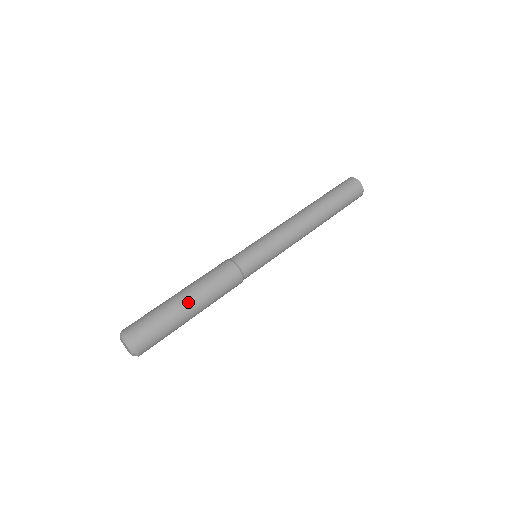
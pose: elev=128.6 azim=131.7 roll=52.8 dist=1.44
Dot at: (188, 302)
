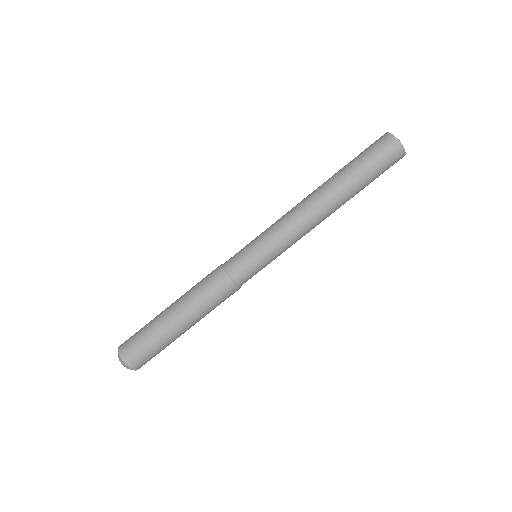
Dot at: (187, 329)
